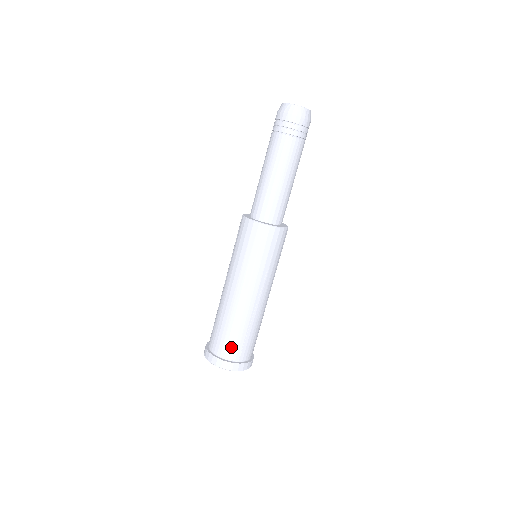
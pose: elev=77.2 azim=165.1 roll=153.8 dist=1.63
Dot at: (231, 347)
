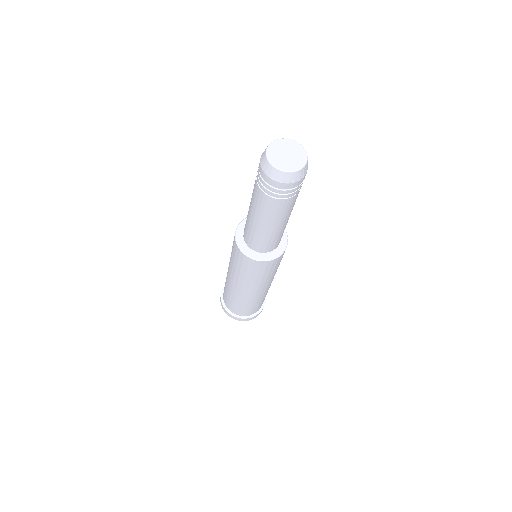
Dot at: (245, 312)
